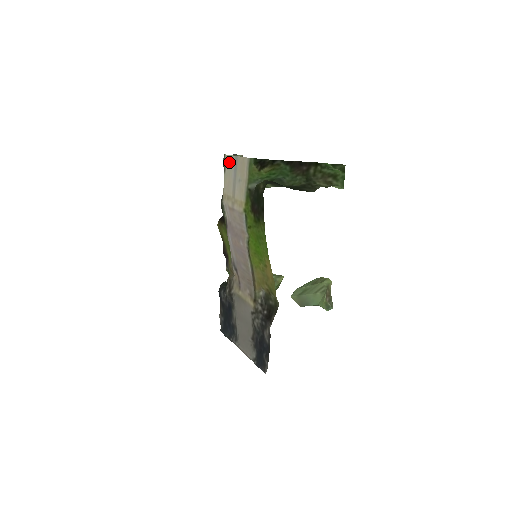
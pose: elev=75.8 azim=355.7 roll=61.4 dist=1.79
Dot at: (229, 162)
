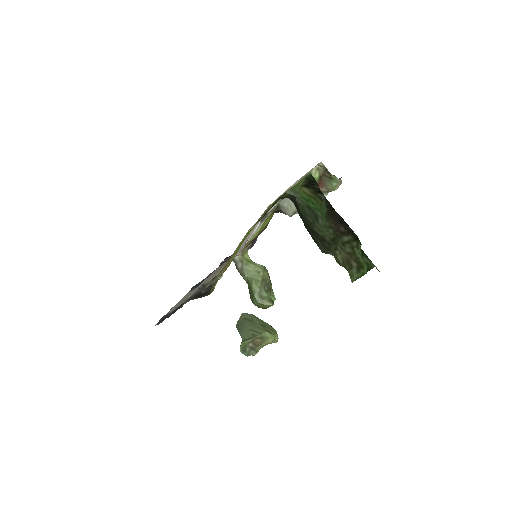
Dot at: occluded
